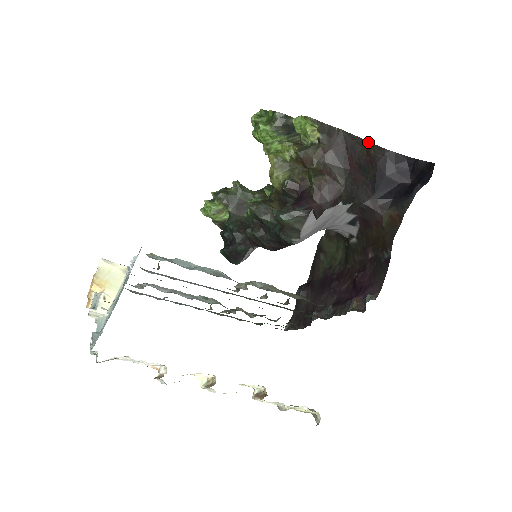
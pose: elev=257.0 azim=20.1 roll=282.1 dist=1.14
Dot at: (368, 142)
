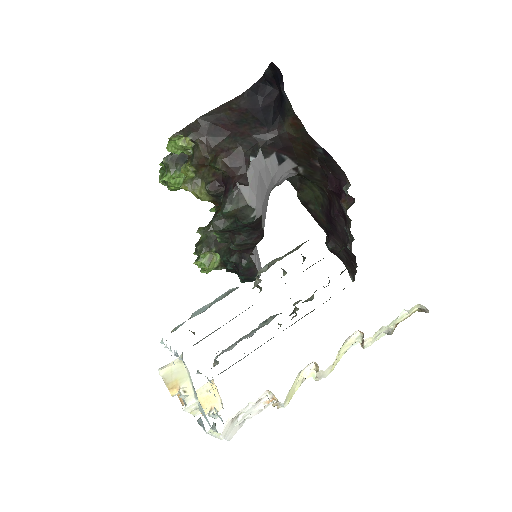
Dot at: (224, 104)
